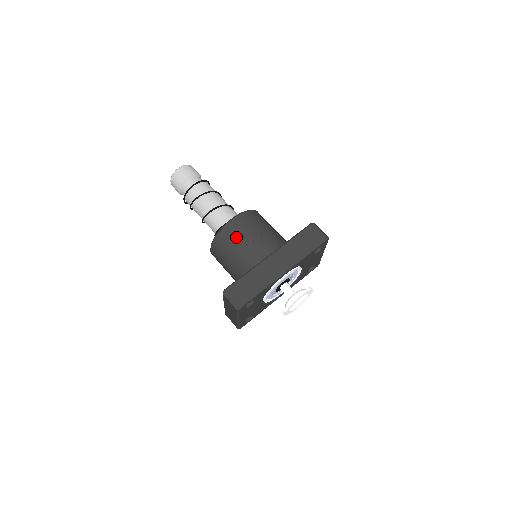
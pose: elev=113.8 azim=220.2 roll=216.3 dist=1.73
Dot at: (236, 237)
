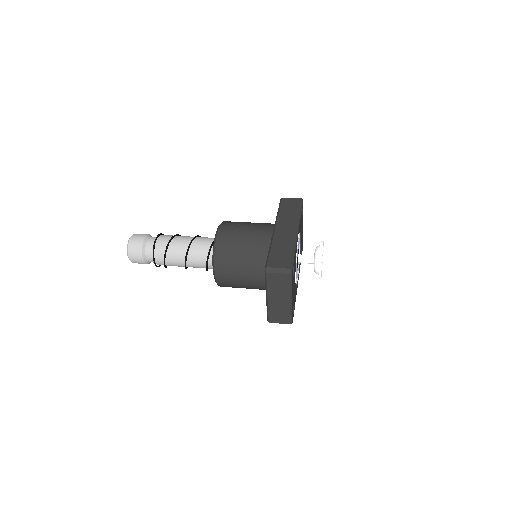
Dot at: (234, 237)
